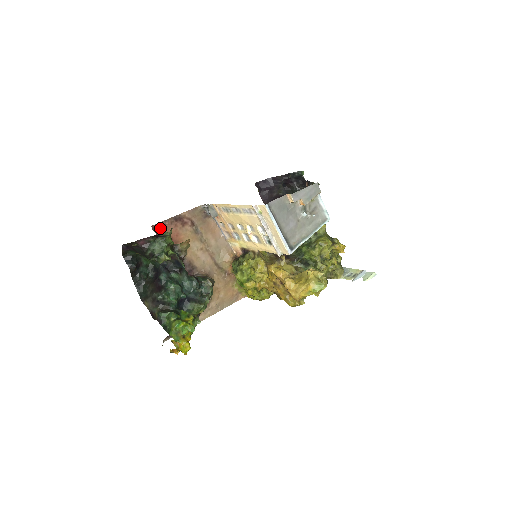
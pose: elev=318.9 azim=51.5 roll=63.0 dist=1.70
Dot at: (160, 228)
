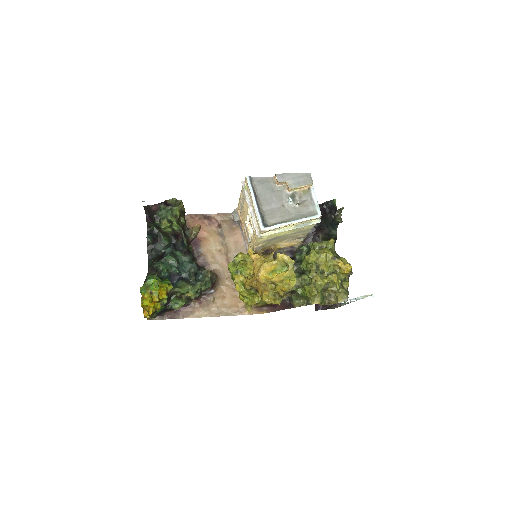
Dot at: (188, 219)
